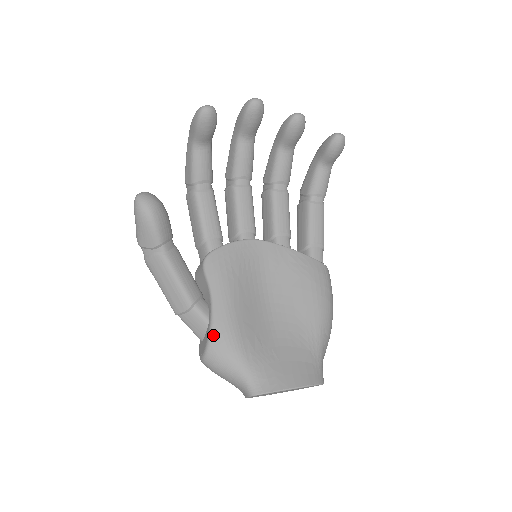
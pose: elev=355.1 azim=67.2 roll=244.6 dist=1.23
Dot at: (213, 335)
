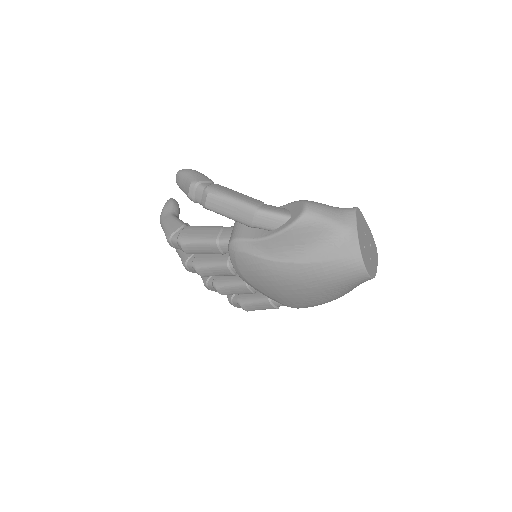
Dot at: occluded
